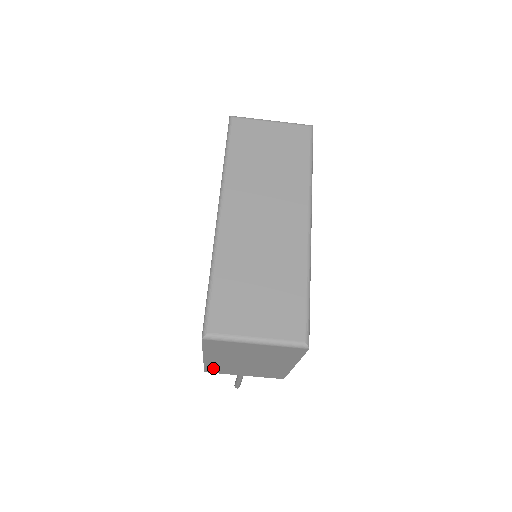
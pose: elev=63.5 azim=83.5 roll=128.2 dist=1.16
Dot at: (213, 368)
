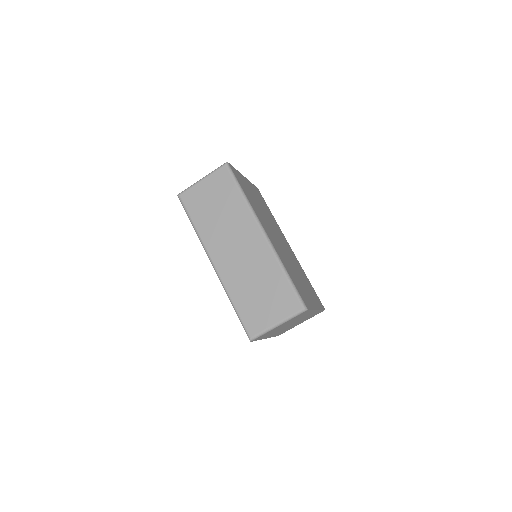
Dot at: occluded
